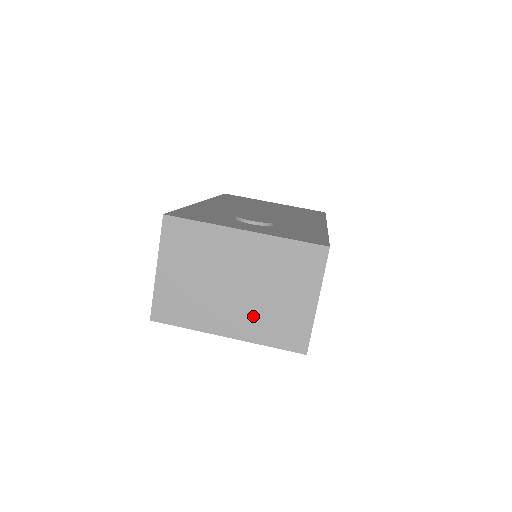
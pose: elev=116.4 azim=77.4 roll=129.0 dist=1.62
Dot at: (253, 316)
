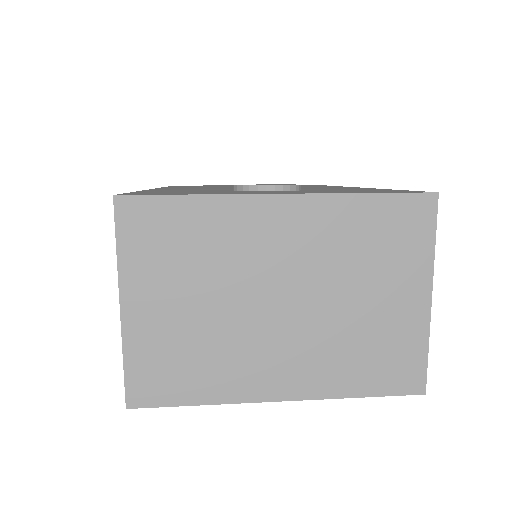
Dot at: (321, 350)
